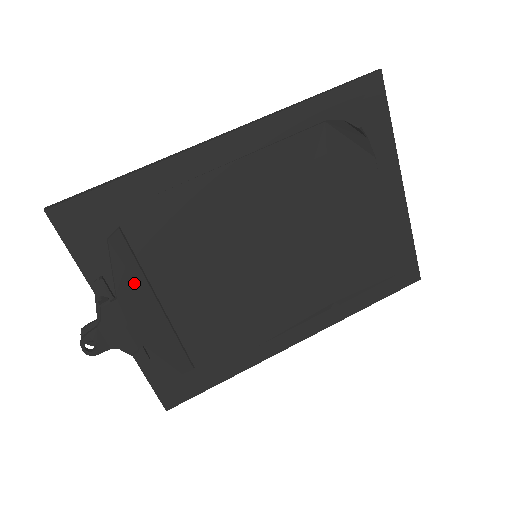
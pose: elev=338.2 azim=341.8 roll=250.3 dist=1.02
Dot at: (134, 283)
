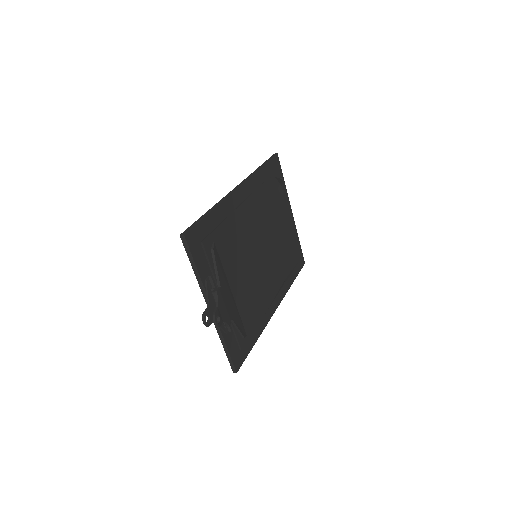
Dot at: (223, 277)
